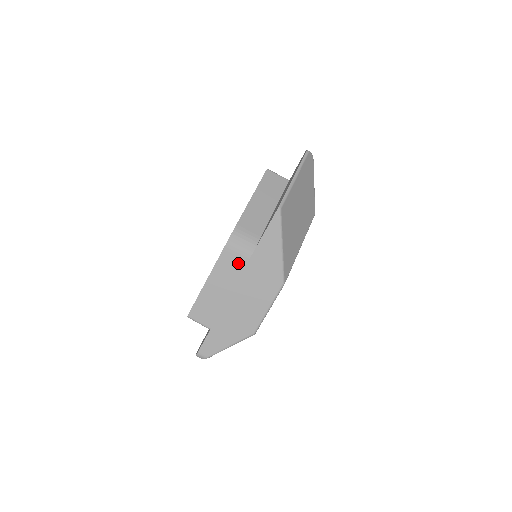
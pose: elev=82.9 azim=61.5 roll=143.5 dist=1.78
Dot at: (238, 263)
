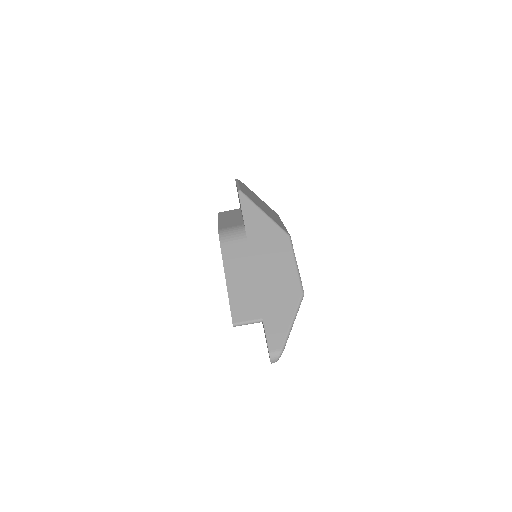
Dot at: (240, 247)
